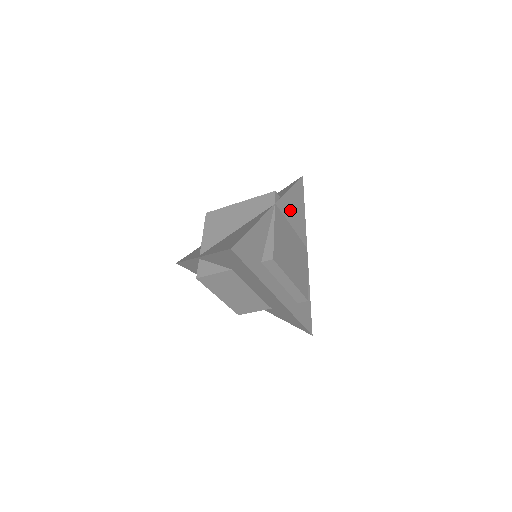
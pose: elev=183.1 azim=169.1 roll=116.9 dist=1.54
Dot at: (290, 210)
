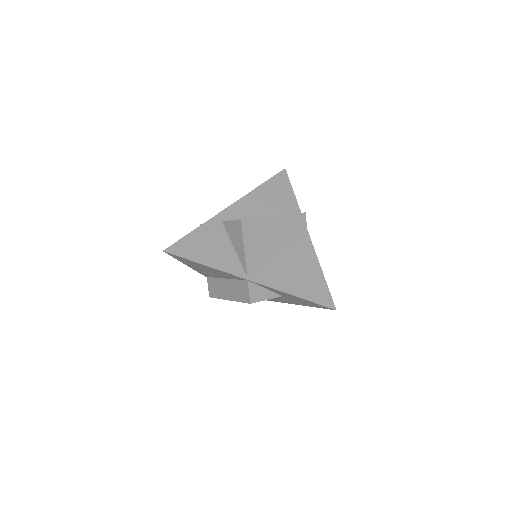
Dot at: occluded
